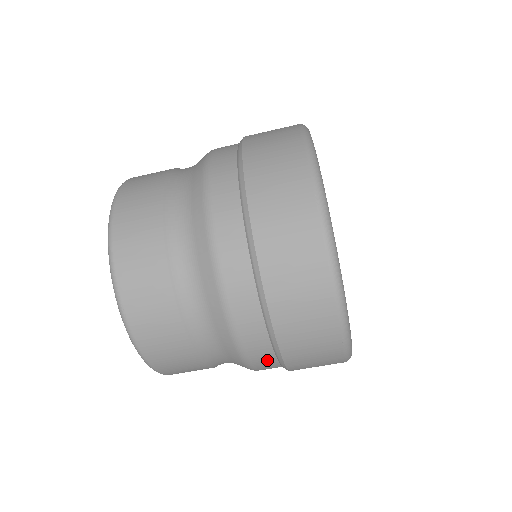
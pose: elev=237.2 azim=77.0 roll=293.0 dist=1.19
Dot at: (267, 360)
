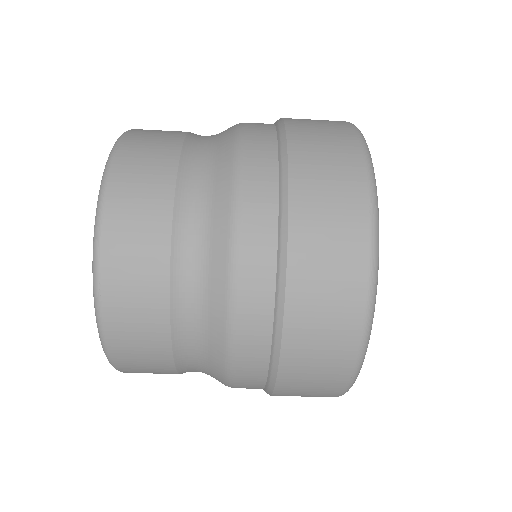
Dot at: occluded
